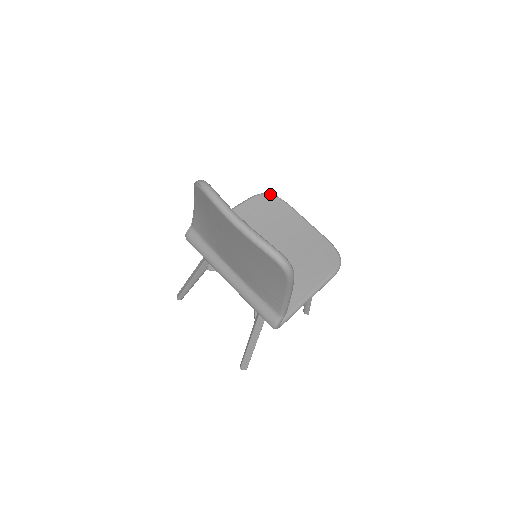
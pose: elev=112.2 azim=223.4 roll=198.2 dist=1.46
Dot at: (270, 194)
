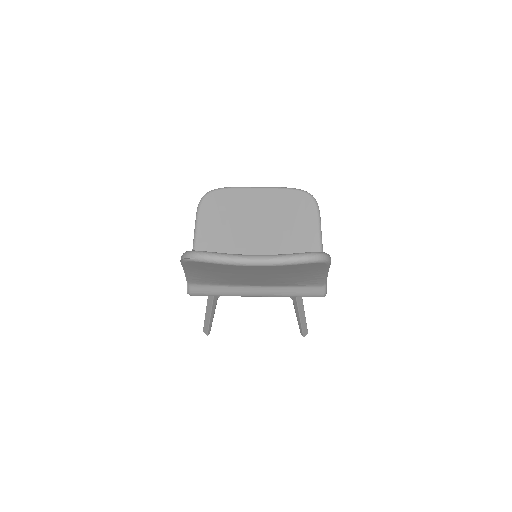
Dot at: (208, 193)
